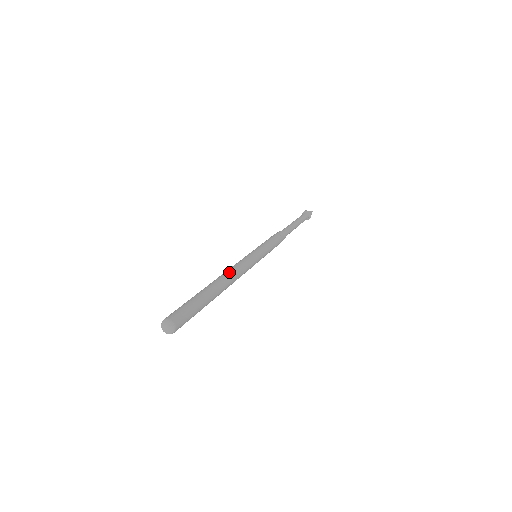
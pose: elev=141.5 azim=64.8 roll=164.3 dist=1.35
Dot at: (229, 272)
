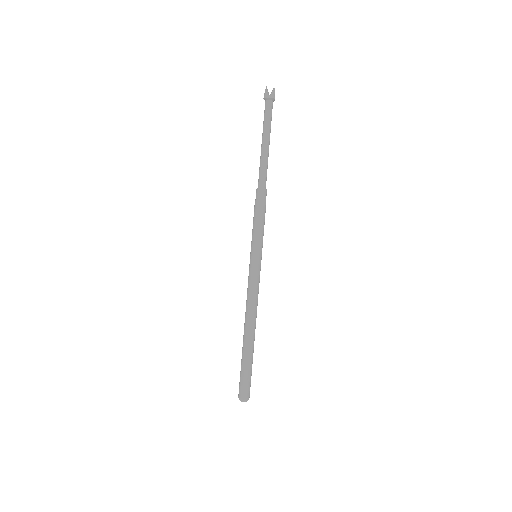
Dot at: (251, 314)
